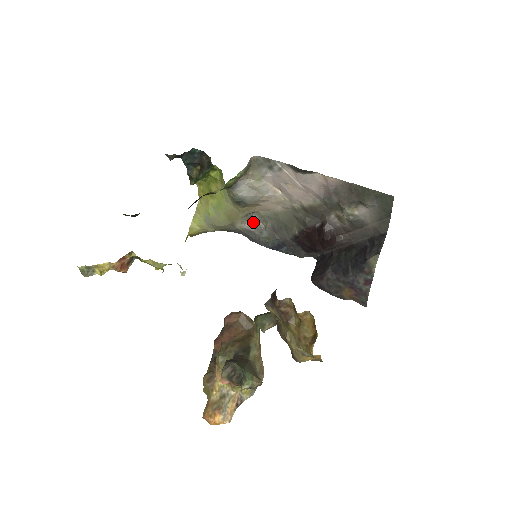
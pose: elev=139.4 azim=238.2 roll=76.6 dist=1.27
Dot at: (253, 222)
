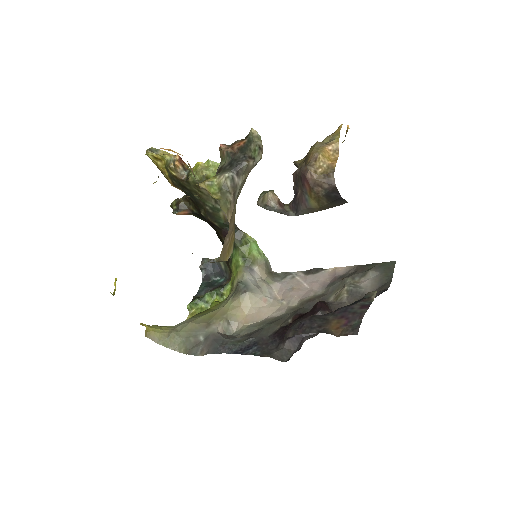
Dot at: (228, 336)
